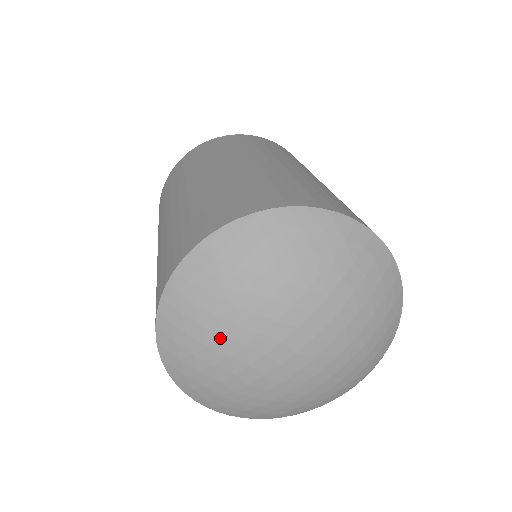
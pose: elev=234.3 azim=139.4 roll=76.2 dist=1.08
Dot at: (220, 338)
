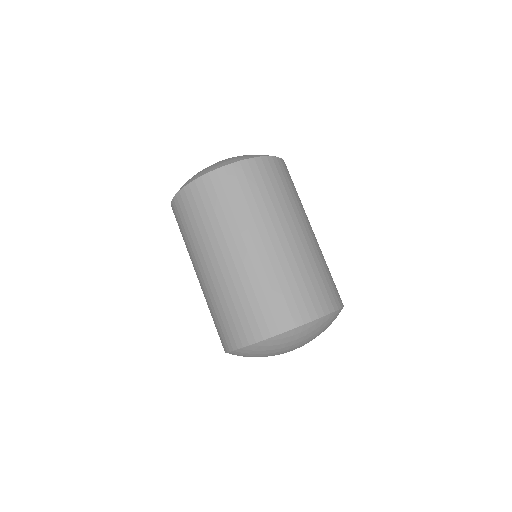
Dot at: (276, 352)
